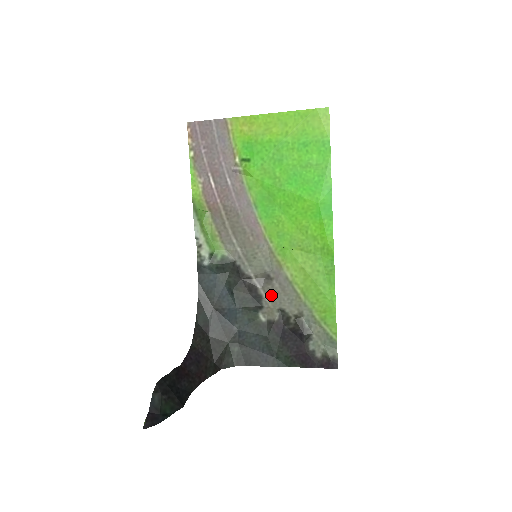
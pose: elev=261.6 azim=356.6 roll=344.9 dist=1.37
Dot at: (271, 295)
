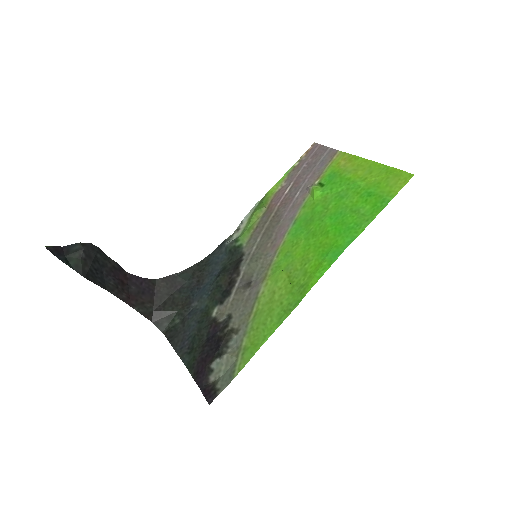
Dot at: (236, 298)
